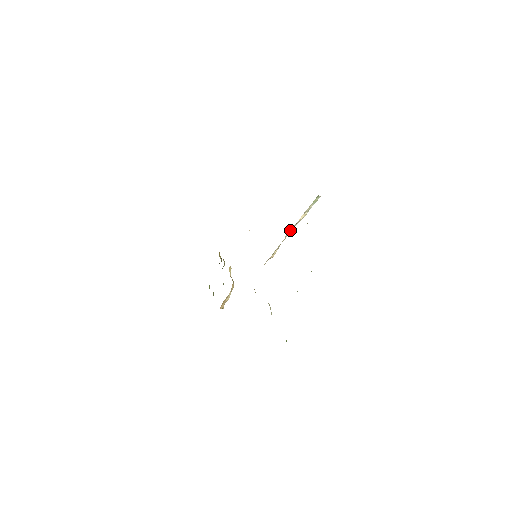
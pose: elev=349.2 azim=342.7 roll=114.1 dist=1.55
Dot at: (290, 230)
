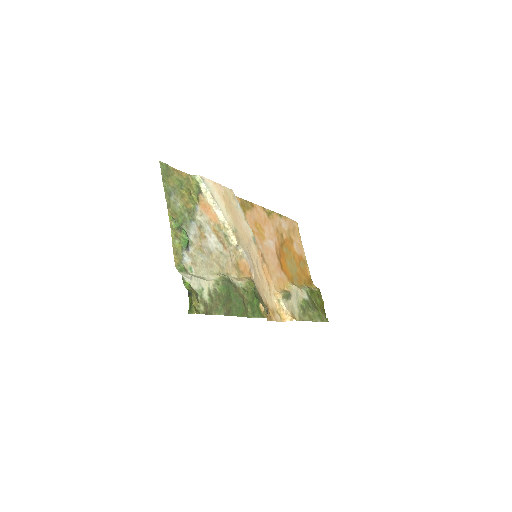
Dot at: (218, 214)
